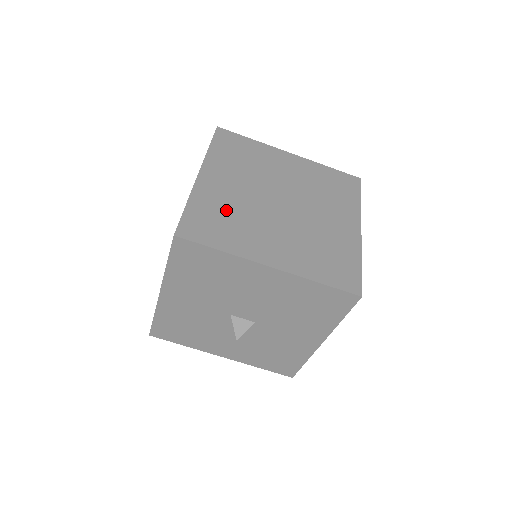
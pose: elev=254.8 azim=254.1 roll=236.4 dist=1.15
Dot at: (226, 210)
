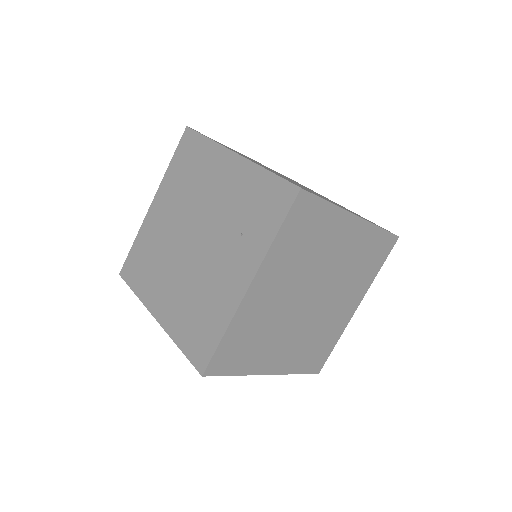
Dot at: (258, 329)
